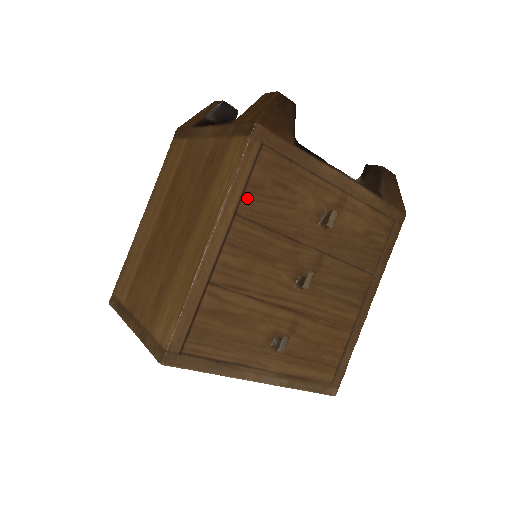
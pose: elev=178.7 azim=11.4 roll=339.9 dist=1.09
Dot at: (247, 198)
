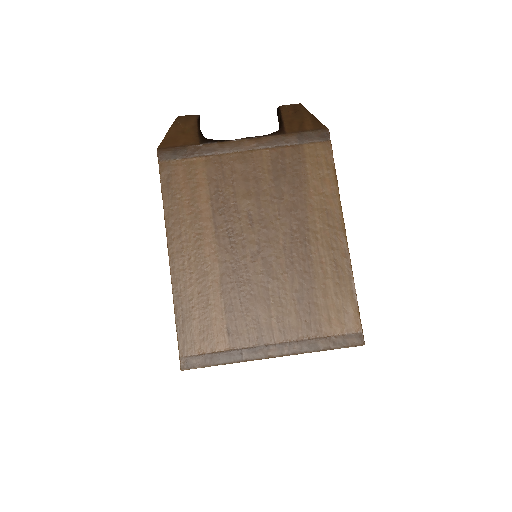
Dot at: occluded
